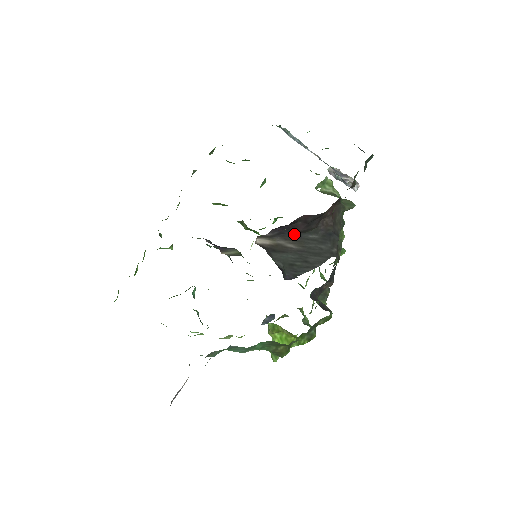
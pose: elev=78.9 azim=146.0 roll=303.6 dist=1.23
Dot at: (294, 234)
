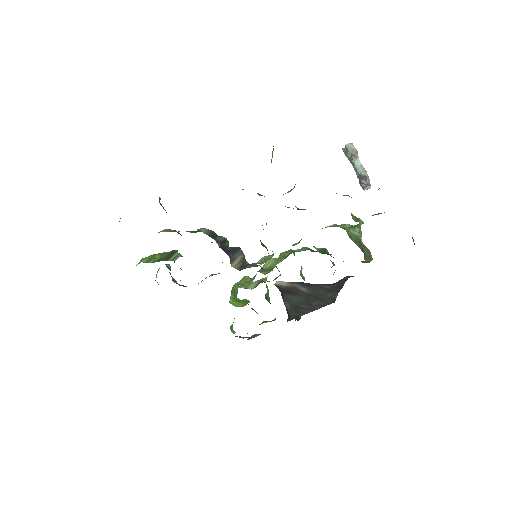
Dot at: occluded
